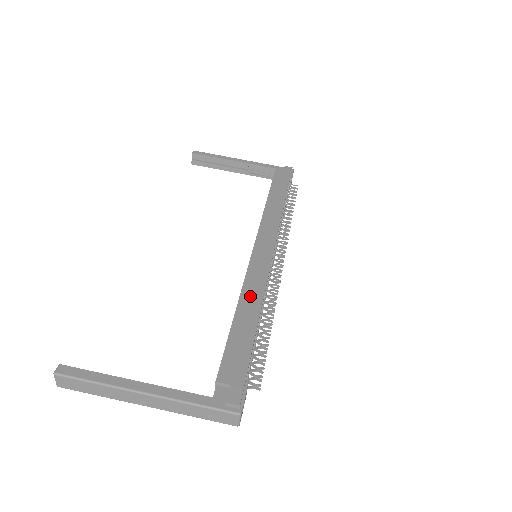
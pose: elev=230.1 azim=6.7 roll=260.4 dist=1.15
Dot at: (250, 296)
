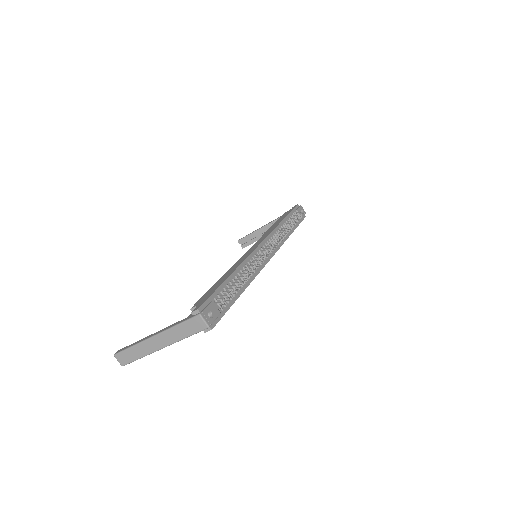
Dot at: (232, 268)
